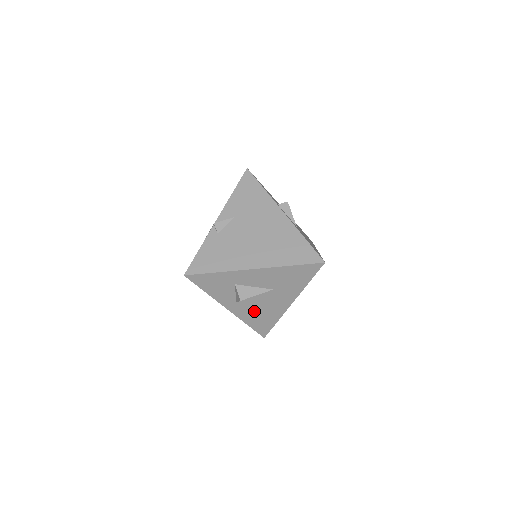
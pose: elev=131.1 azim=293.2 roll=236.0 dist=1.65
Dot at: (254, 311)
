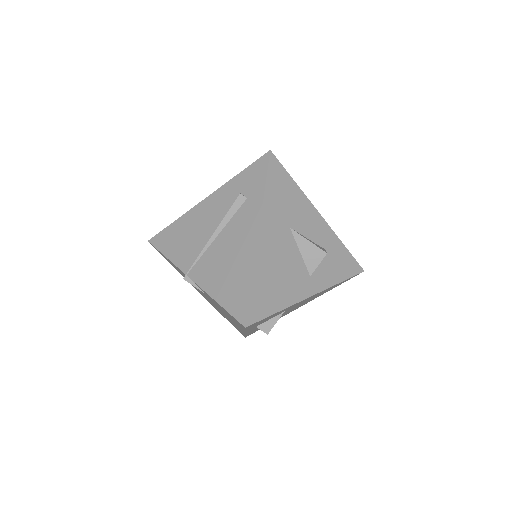
Dot at: occluded
